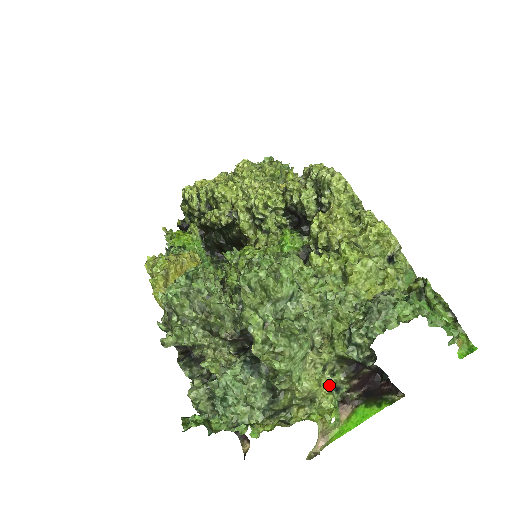
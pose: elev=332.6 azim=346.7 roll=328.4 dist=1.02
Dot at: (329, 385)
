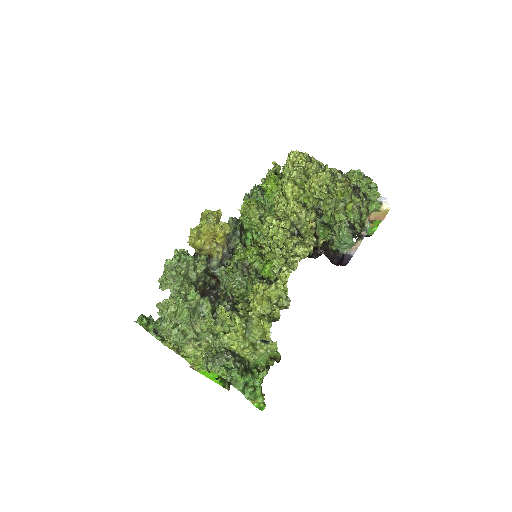
Dot at: occluded
